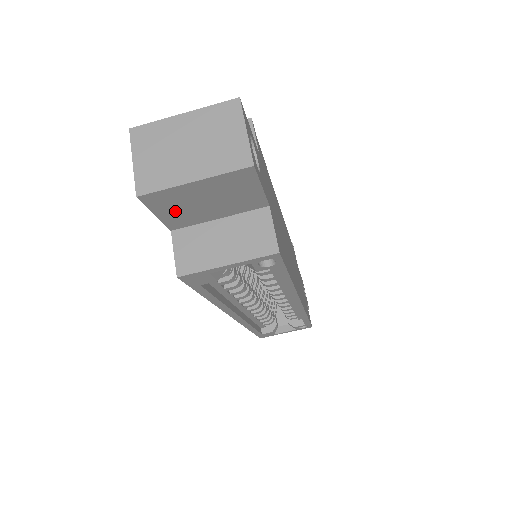
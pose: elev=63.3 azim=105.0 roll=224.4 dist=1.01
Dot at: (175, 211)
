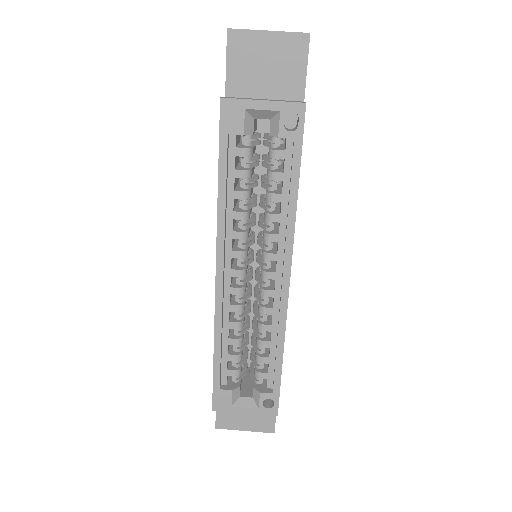
Dot at: (241, 66)
